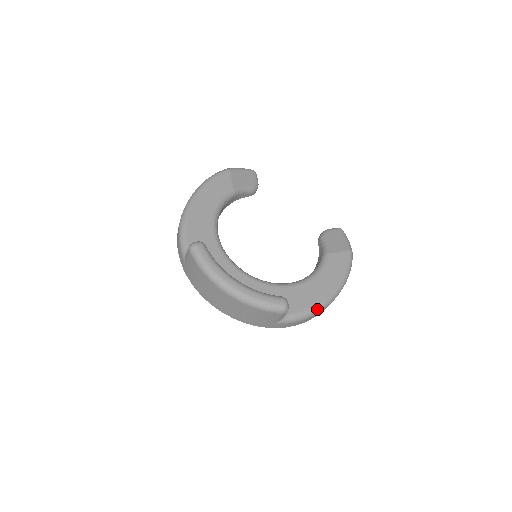
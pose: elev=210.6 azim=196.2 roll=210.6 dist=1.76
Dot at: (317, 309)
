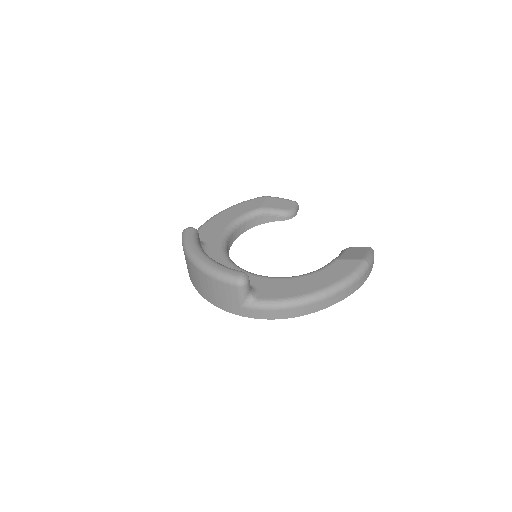
Dot at: (293, 301)
